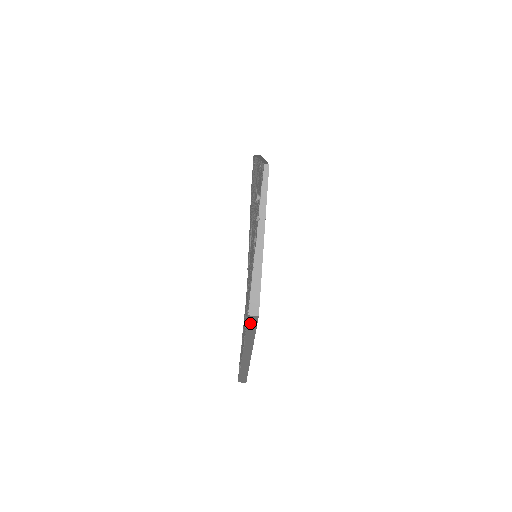
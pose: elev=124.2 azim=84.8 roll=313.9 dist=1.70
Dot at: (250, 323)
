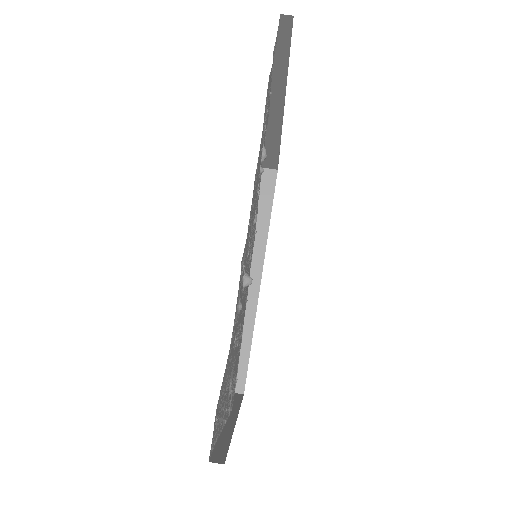
Dot at: (262, 203)
